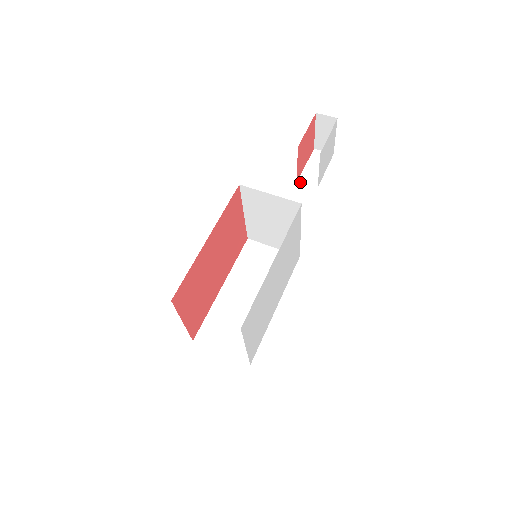
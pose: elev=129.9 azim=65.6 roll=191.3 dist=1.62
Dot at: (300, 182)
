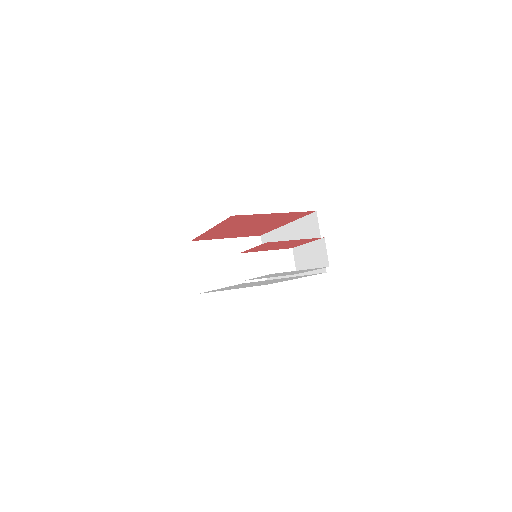
Dot at: (293, 251)
